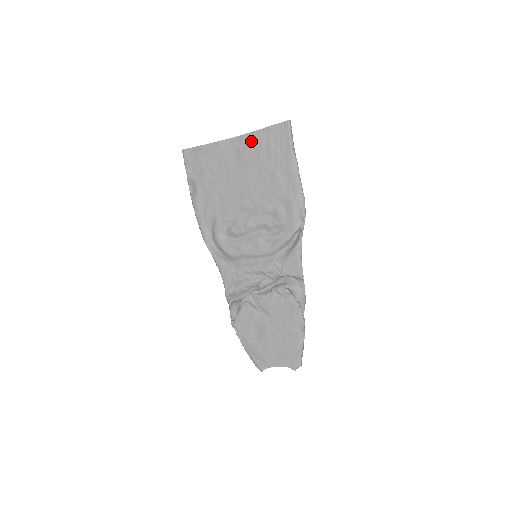
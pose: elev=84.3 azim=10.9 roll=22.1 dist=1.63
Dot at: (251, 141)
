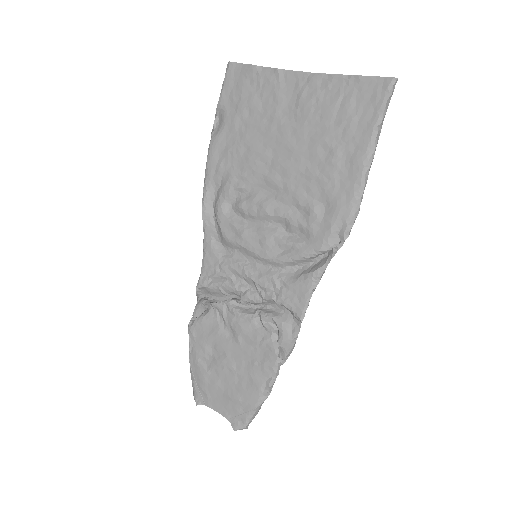
Dot at: (324, 88)
